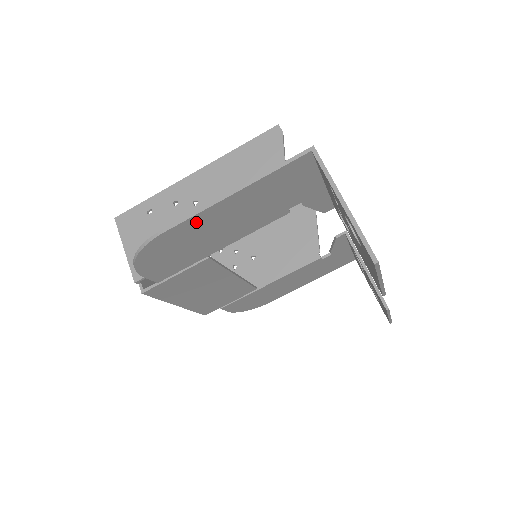
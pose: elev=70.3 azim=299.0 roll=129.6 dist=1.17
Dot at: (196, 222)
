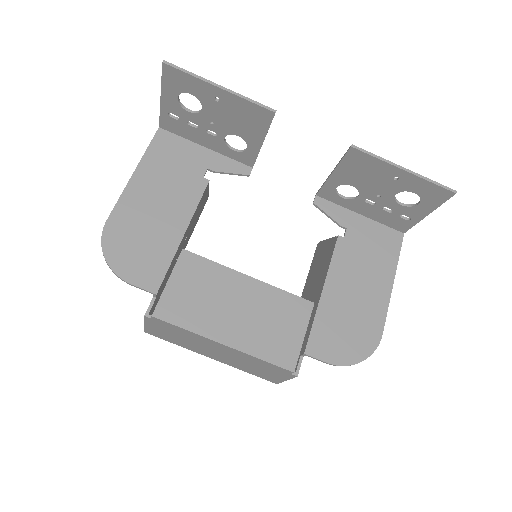
Dot at: (127, 205)
